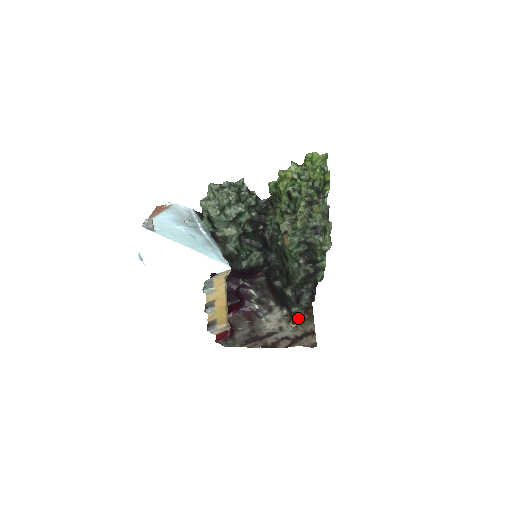
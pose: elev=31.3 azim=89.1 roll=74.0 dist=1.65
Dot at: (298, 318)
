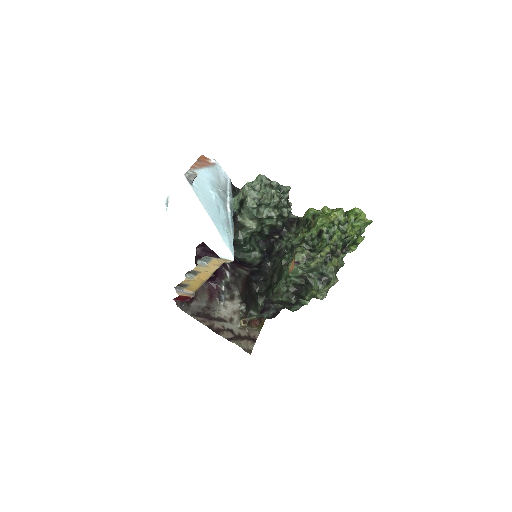
Dot at: (250, 320)
